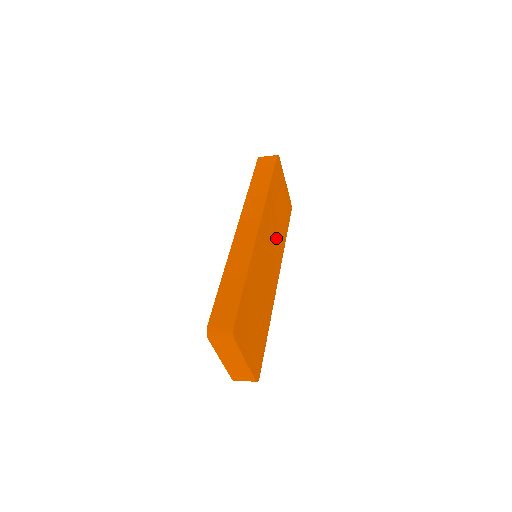
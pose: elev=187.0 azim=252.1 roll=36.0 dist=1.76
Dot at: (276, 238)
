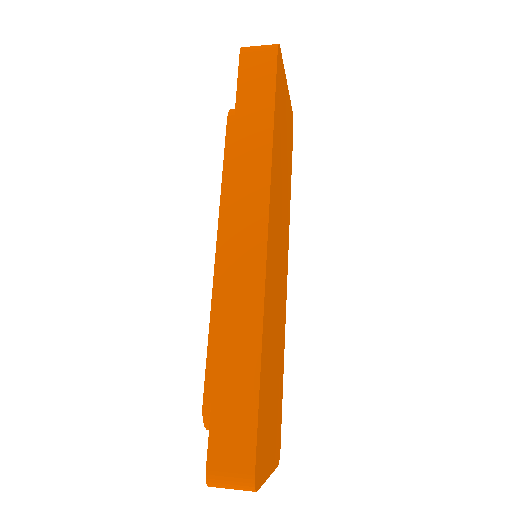
Dot at: (283, 208)
